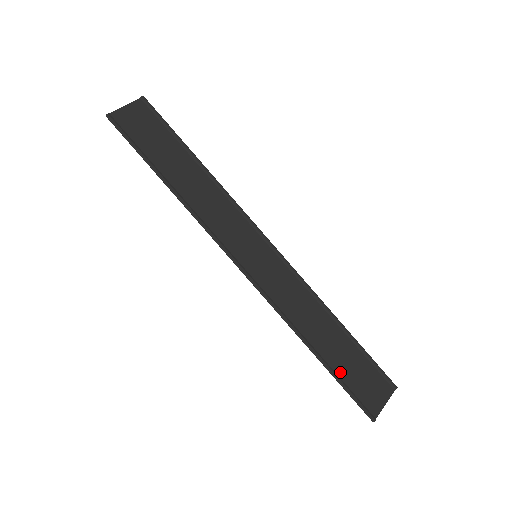
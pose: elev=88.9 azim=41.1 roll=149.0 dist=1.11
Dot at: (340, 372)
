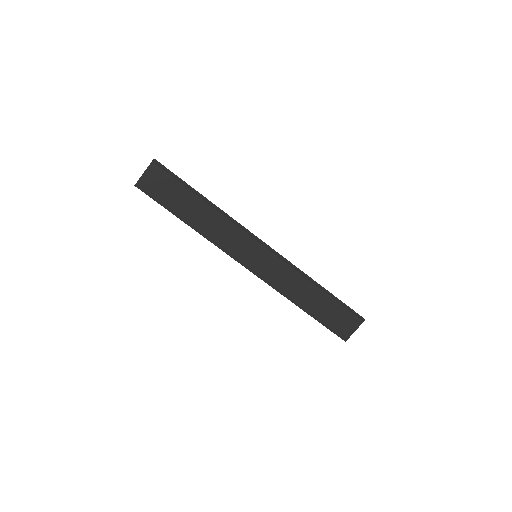
Dot at: (322, 317)
